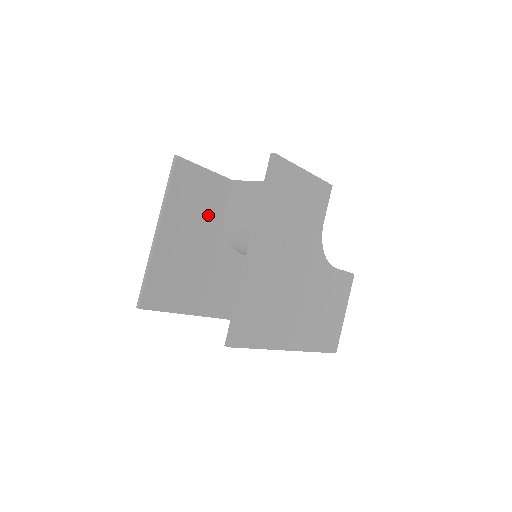
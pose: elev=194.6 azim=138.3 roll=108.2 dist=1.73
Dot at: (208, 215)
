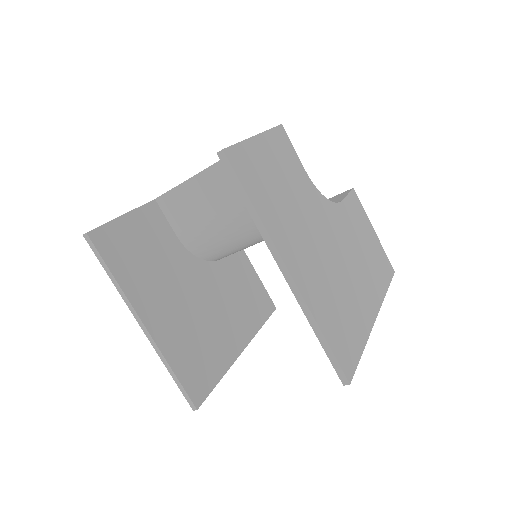
Dot at: (167, 257)
